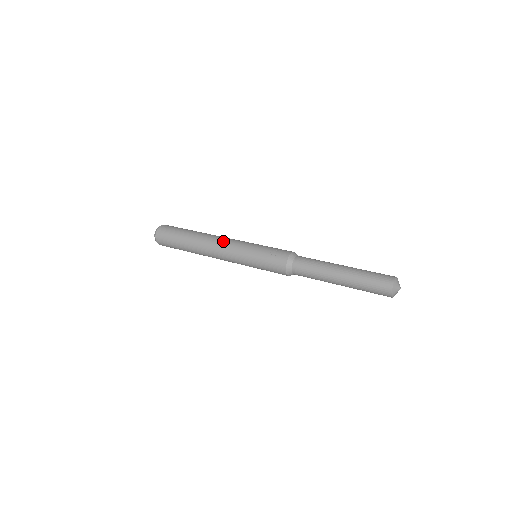
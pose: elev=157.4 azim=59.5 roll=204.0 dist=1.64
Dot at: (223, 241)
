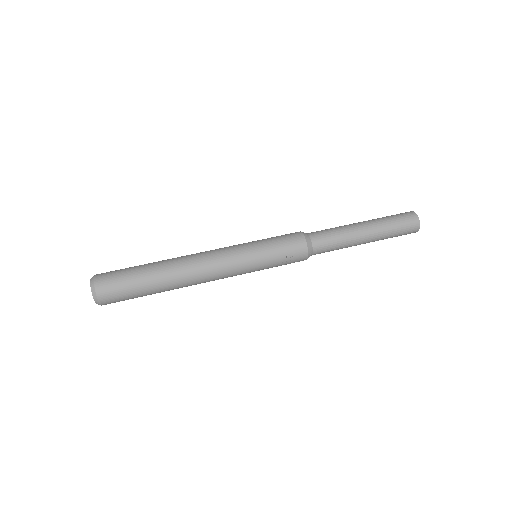
Dot at: (214, 273)
